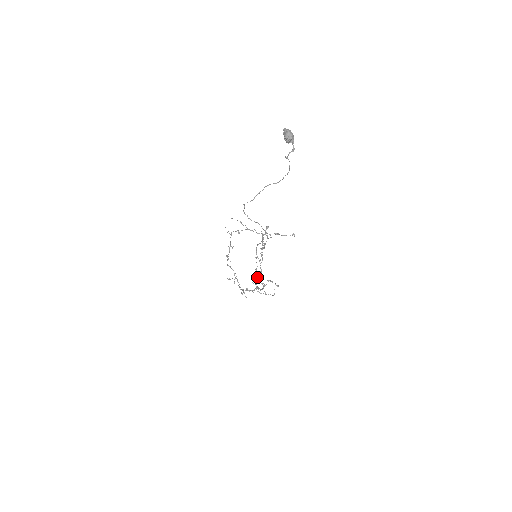
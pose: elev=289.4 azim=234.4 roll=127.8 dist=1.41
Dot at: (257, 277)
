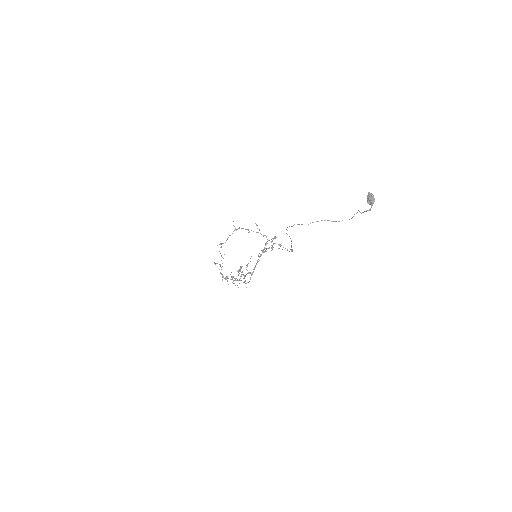
Dot at: occluded
